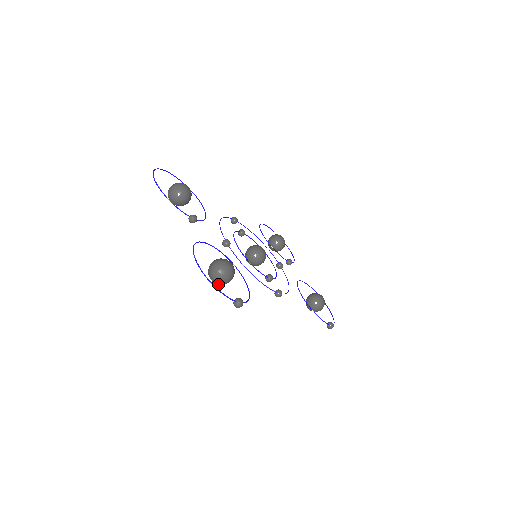
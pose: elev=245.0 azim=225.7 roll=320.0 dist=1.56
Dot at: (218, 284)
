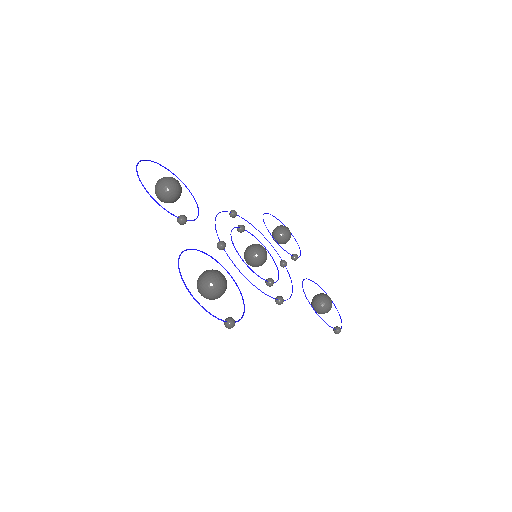
Dot at: occluded
